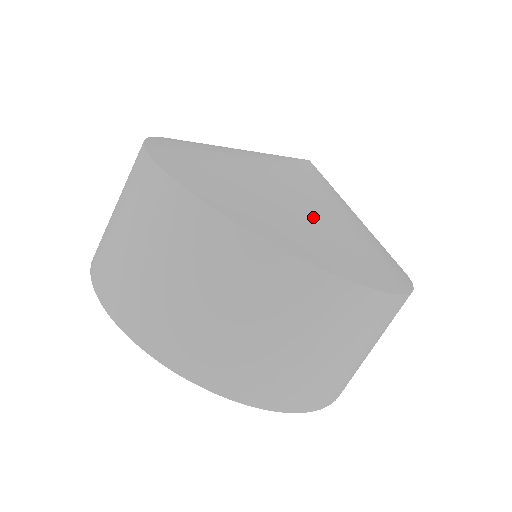
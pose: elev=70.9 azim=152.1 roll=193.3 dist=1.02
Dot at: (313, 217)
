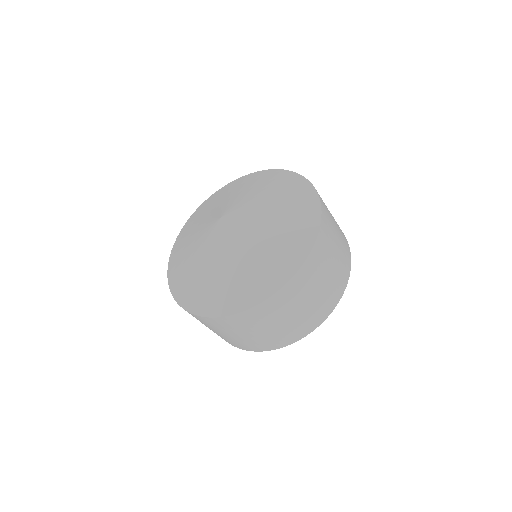
Dot at: (244, 269)
